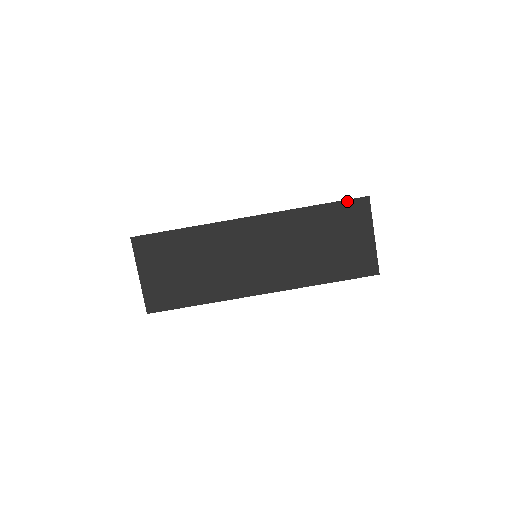
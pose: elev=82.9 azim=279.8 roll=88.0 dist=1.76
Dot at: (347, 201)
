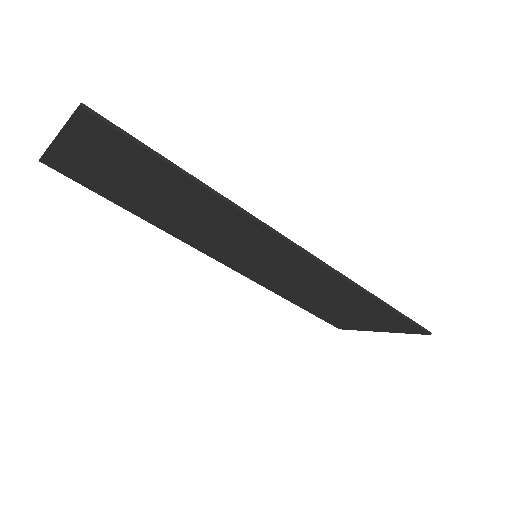
Dot at: (410, 322)
